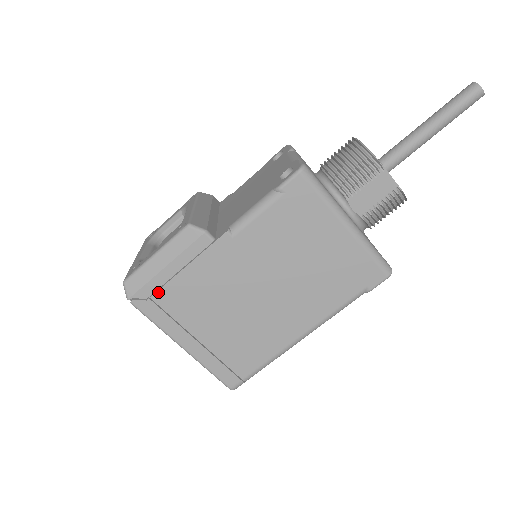
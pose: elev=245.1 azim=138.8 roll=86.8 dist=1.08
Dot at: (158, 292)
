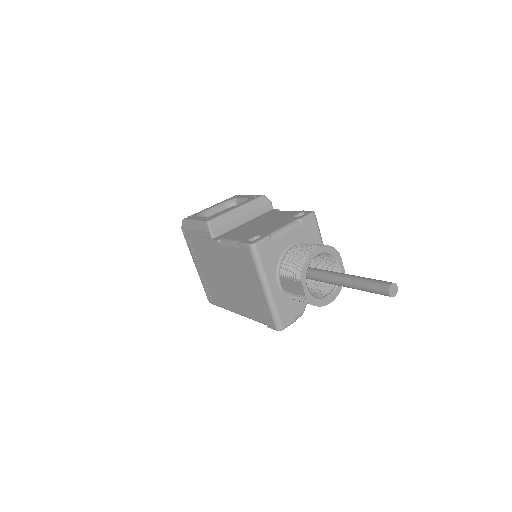
Dot at: (191, 237)
